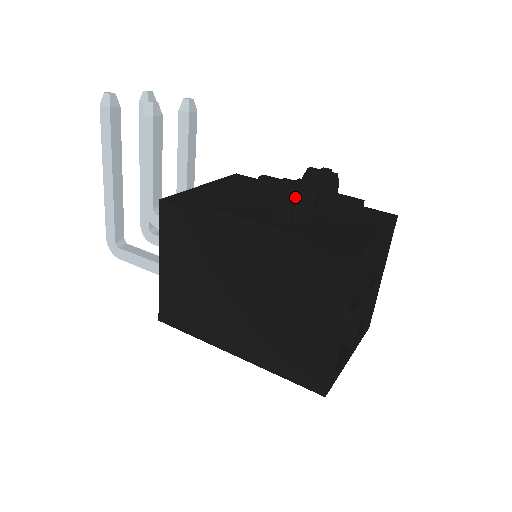
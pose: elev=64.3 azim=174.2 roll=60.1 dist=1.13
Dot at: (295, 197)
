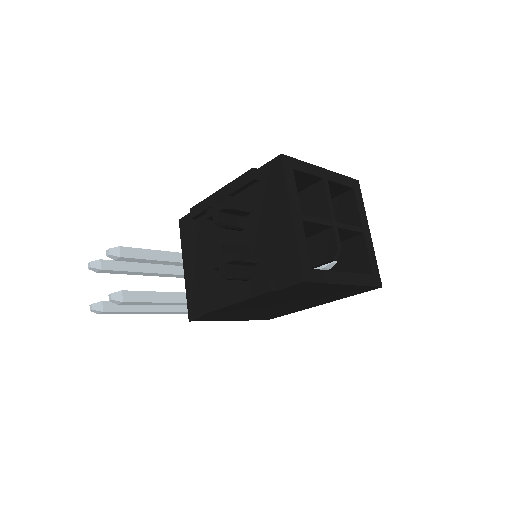
Dot at: (232, 271)
